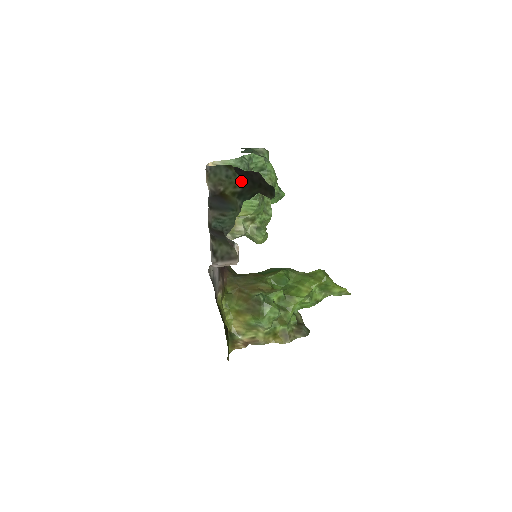
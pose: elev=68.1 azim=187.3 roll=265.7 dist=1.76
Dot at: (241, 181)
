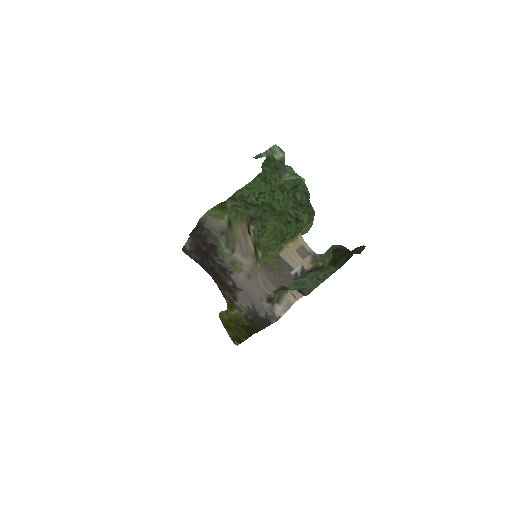
Dot at: (335, 248)
